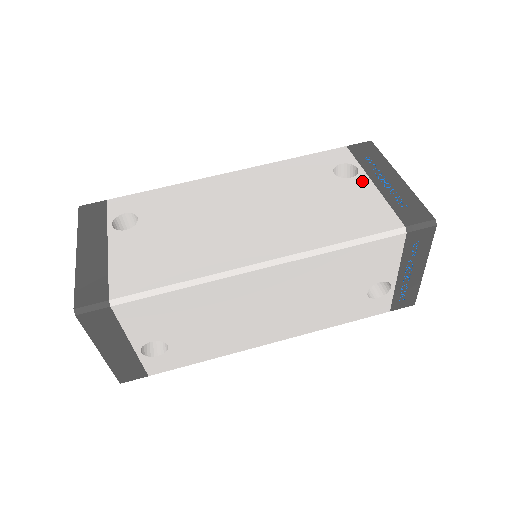
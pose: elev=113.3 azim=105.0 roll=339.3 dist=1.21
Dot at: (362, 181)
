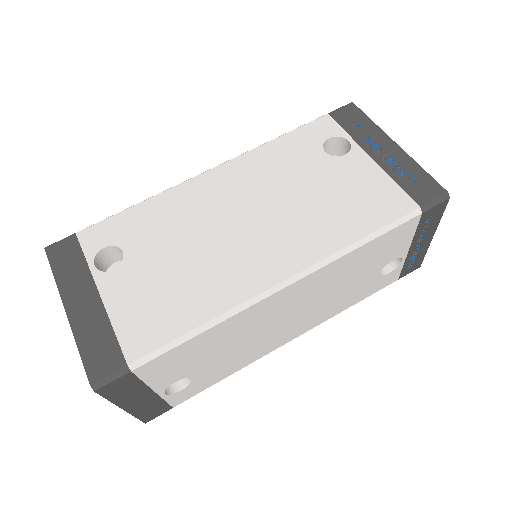
Dot at: (358, 157)
